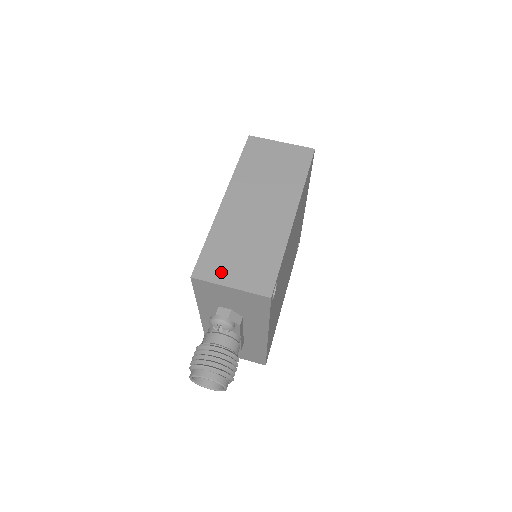
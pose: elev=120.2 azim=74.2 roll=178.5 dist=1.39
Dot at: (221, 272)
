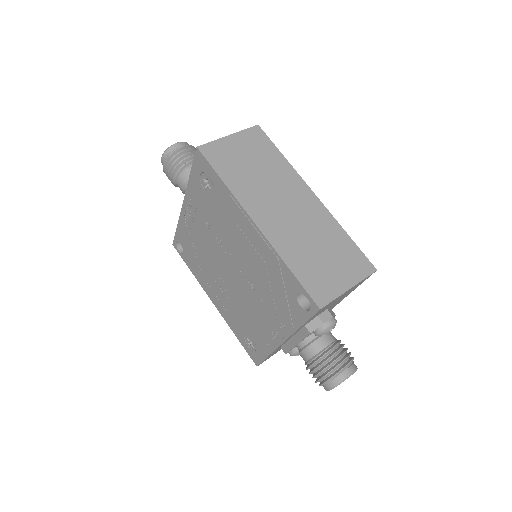
Dot at: (331, 284)
